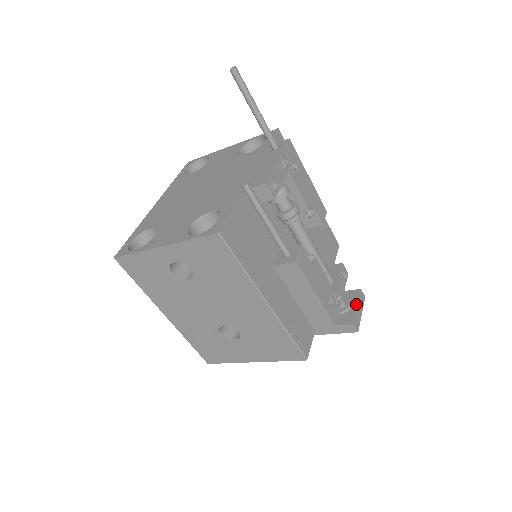
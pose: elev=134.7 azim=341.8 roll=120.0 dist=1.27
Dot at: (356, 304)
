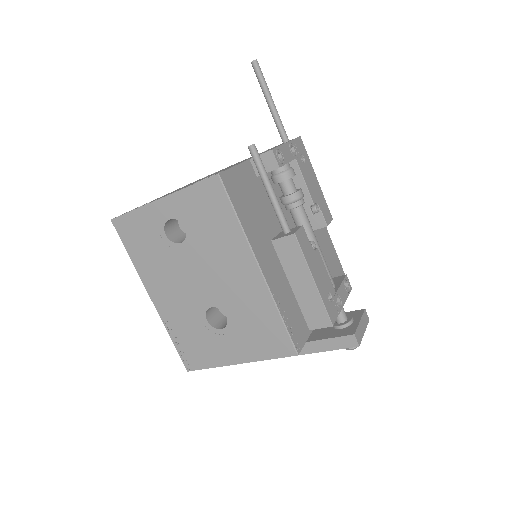
Dot at: (359, 319)
